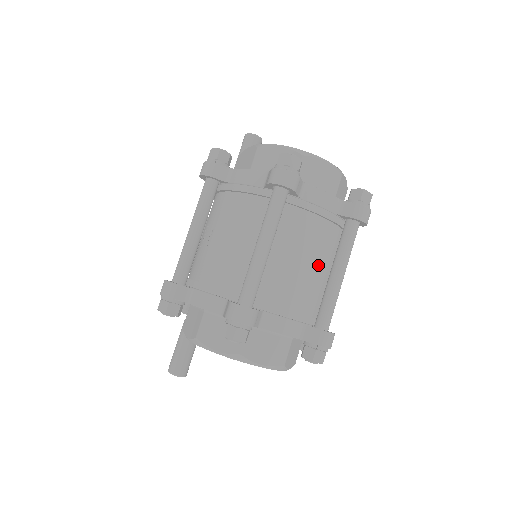
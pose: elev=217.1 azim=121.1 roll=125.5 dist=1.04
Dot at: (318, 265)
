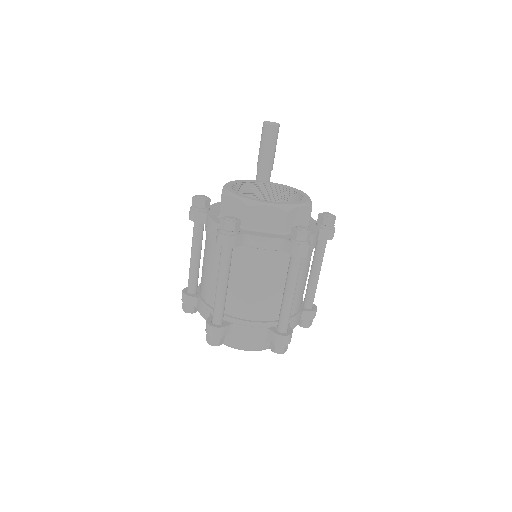
Dot at: (272, 287)
